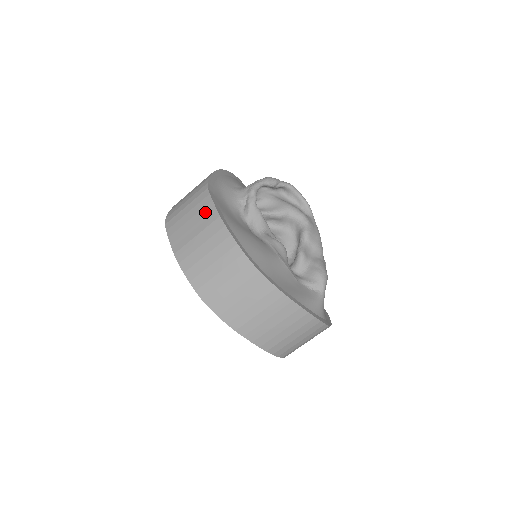
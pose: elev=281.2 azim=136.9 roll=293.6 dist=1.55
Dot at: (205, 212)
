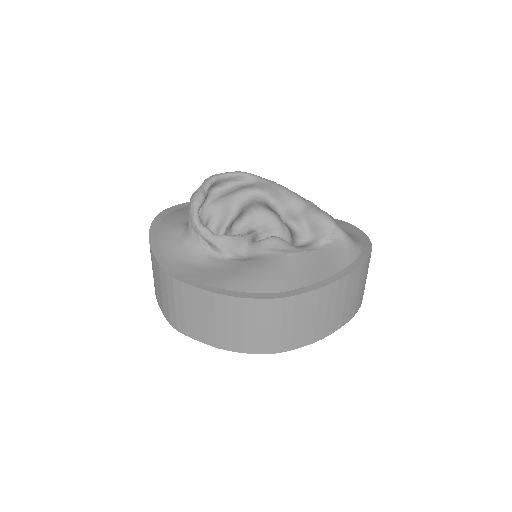
Dot at: (198, 299)
